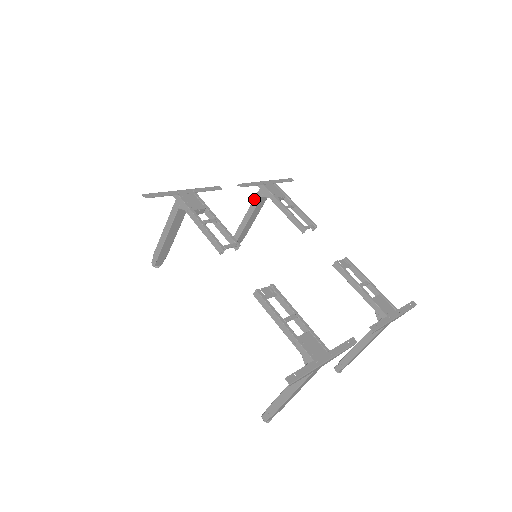
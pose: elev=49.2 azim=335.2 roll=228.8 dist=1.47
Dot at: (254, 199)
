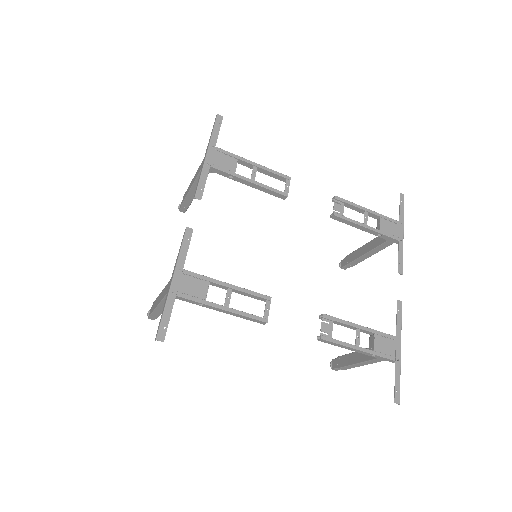
Dot at: (198, 176)
